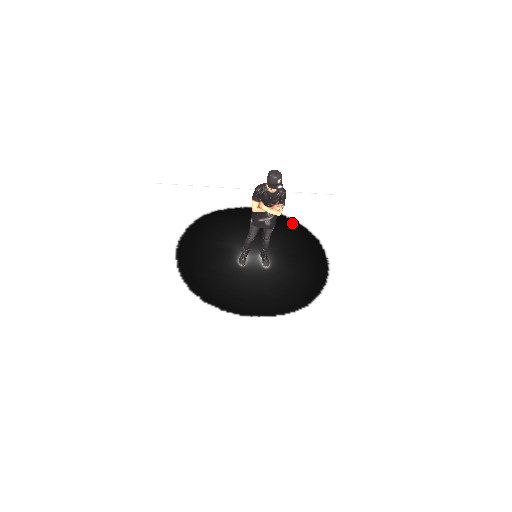
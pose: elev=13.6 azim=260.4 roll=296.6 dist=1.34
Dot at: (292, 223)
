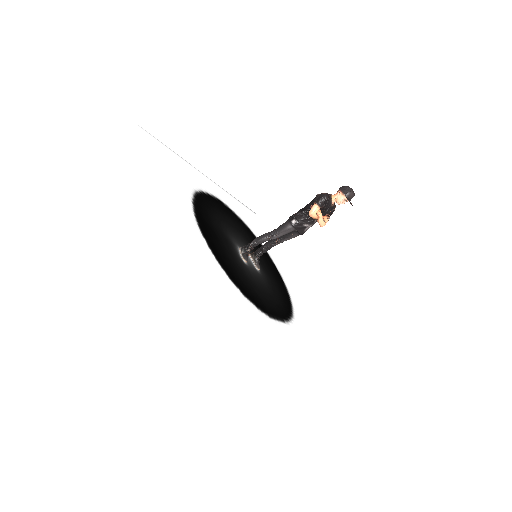
Dot at: (249, 229)
